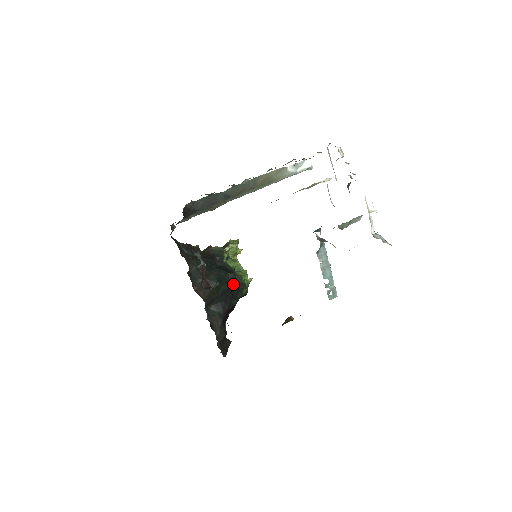
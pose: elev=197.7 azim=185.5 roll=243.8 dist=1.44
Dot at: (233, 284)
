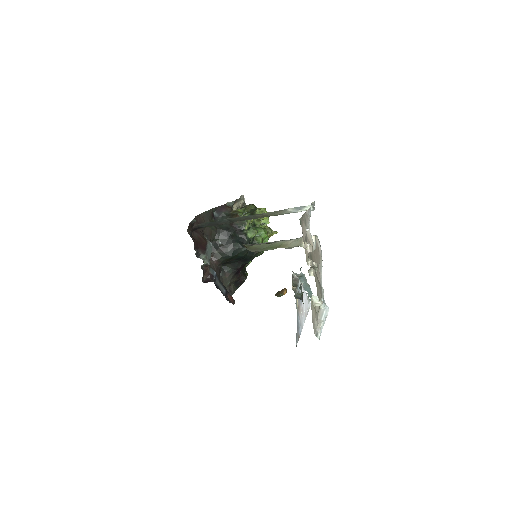
Dot at: occluded
